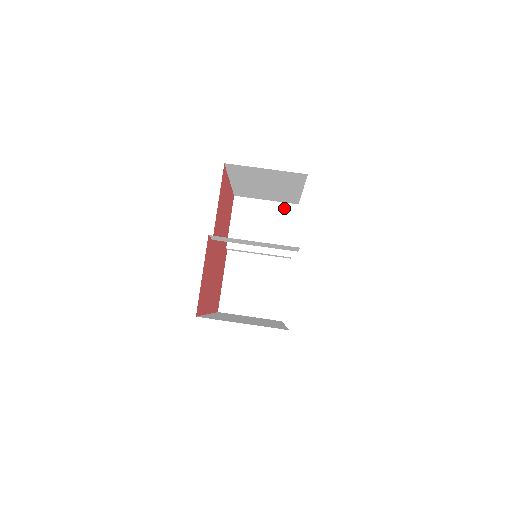
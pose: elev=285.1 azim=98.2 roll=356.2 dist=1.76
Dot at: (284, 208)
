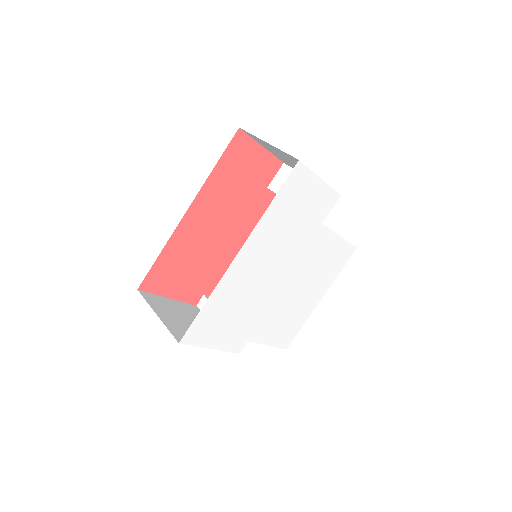
Dot at: occluded
